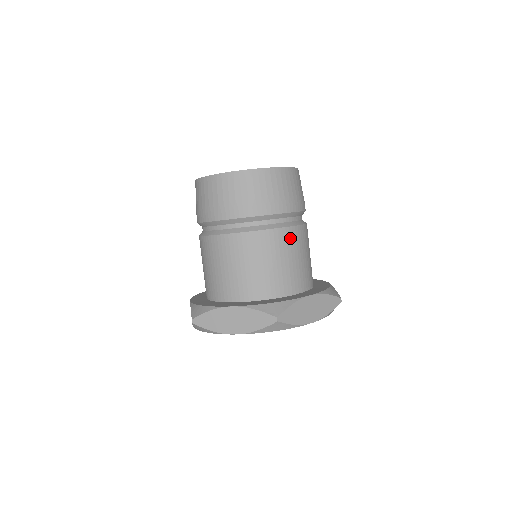
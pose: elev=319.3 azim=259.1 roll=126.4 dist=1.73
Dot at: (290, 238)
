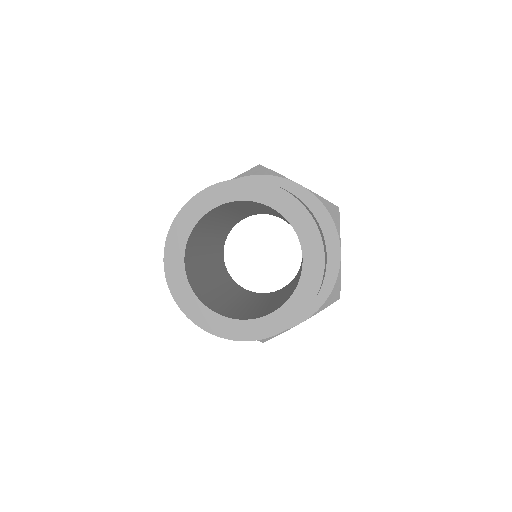
Dot at: occluded
